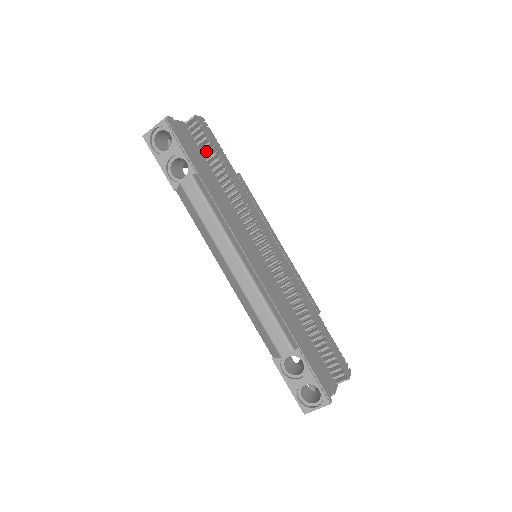
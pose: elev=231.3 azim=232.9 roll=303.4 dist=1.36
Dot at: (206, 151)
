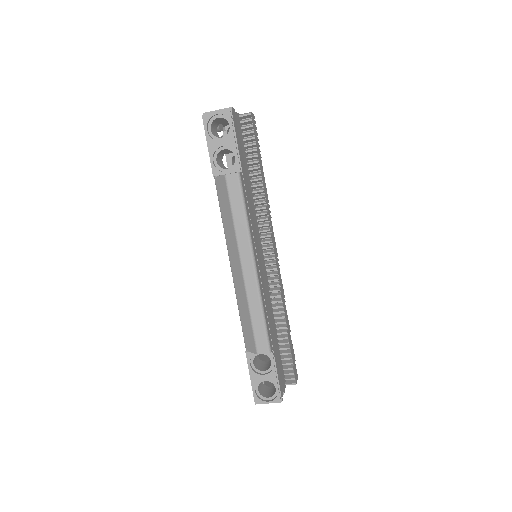
Dot at: (248, 148)
